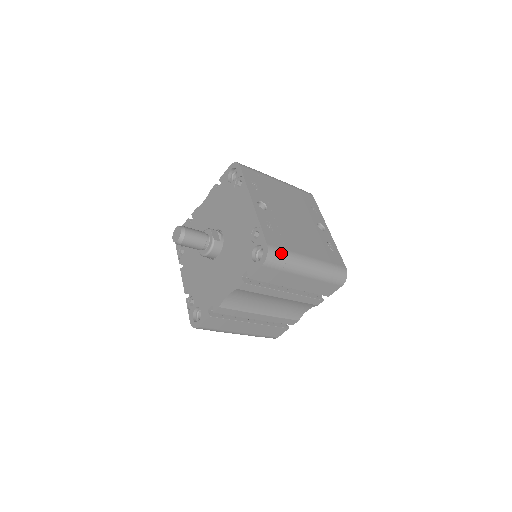
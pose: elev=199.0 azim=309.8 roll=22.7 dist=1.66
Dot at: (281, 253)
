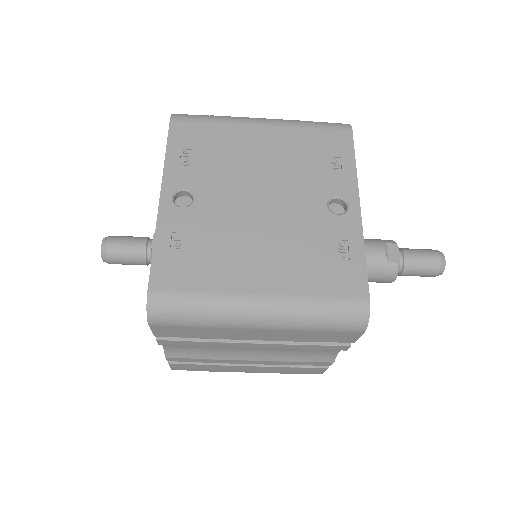
Dot at: (180, 301)
